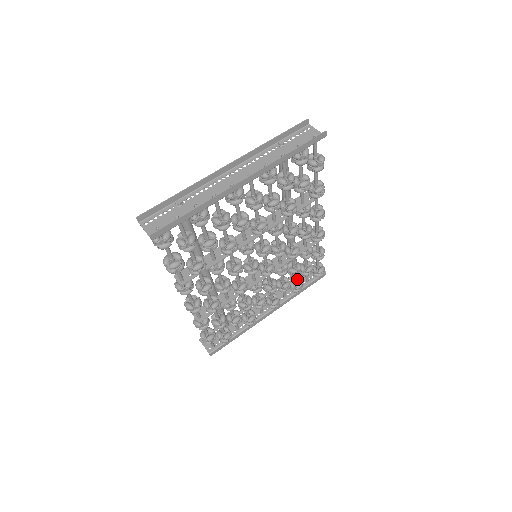
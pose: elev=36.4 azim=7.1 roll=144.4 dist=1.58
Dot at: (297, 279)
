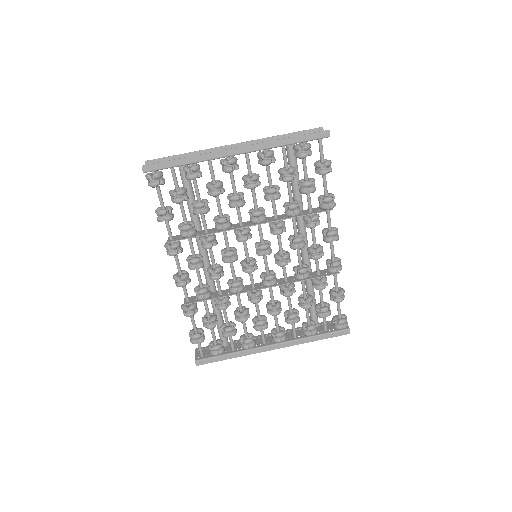
Dot at: (312, 321)
